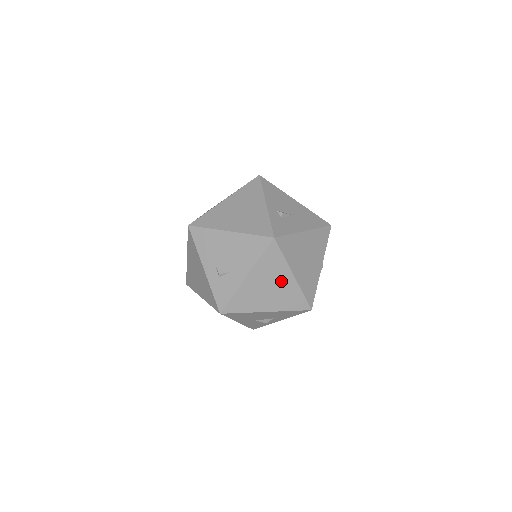
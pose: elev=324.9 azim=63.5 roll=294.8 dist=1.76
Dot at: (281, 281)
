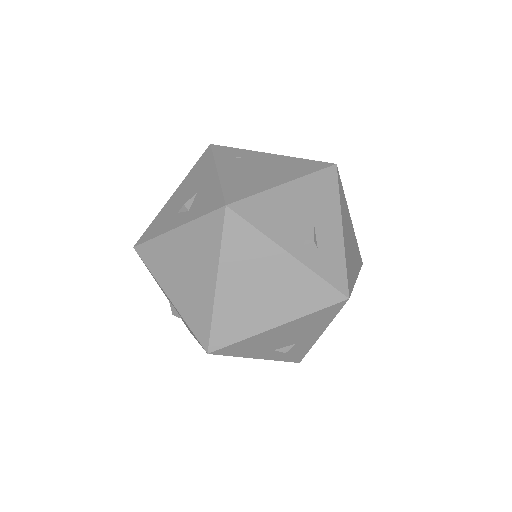
Dot at: occluded
